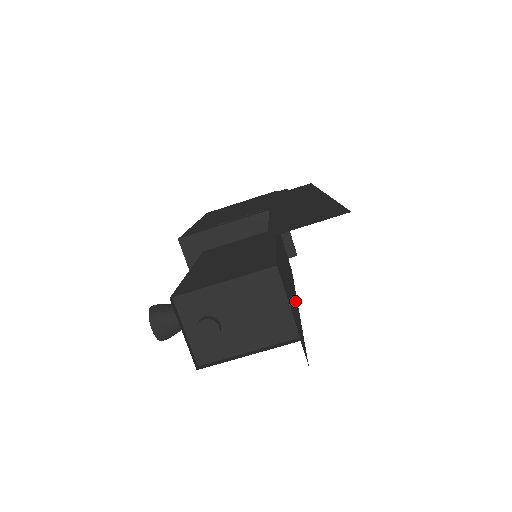
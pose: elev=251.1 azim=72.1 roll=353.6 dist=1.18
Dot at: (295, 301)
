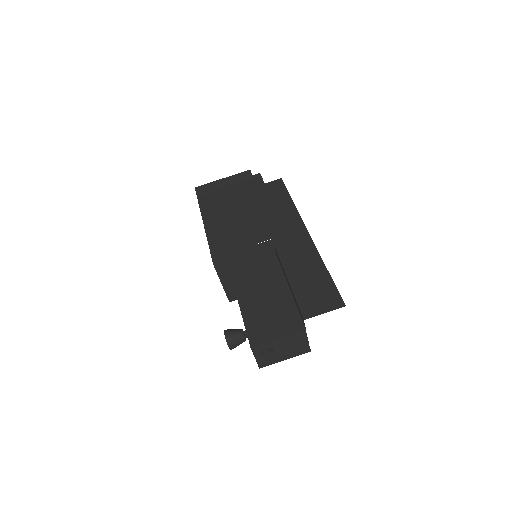
Dot at: occluded
